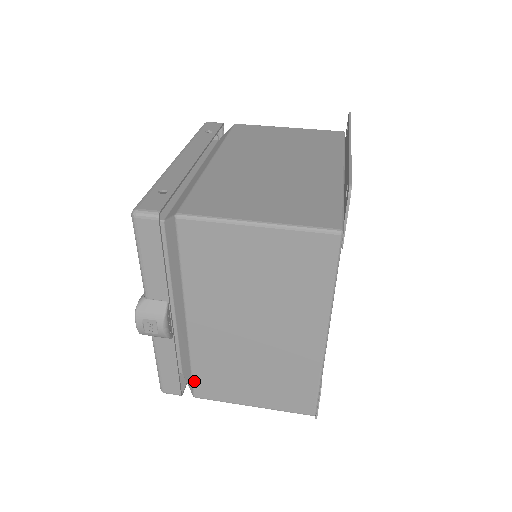
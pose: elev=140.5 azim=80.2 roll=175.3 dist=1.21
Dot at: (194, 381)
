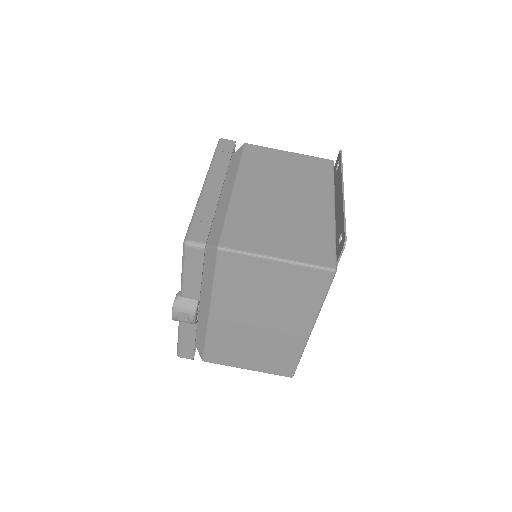
Dot at: (206, 351)
